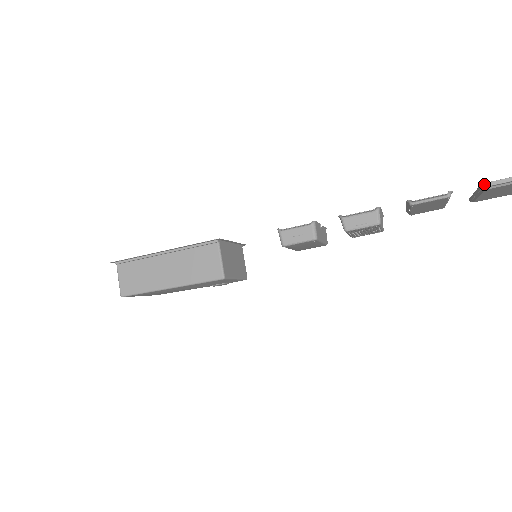
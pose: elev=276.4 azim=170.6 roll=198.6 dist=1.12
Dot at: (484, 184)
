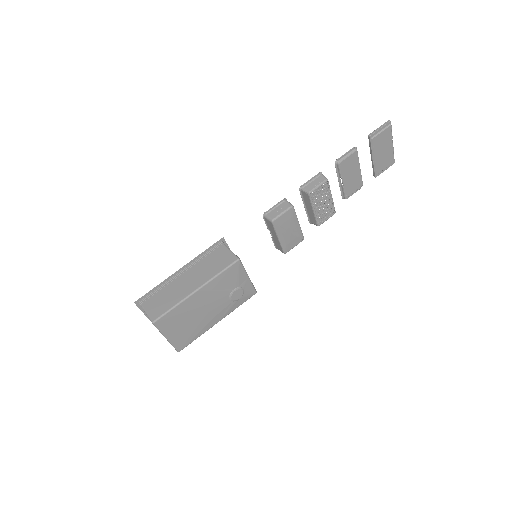
Dot at: (369, 135)
